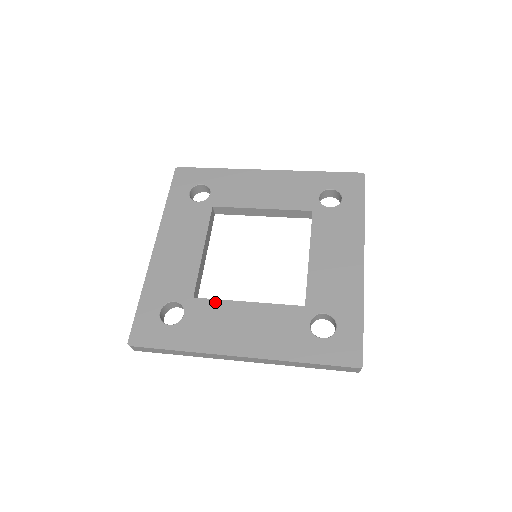
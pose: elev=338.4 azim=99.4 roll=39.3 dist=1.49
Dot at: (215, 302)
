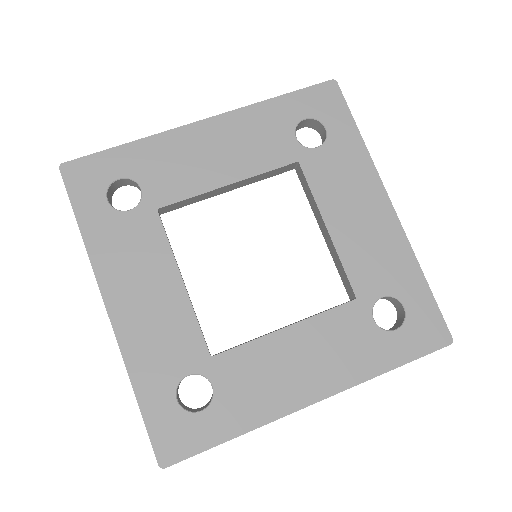
Dot at: (244, 349)
